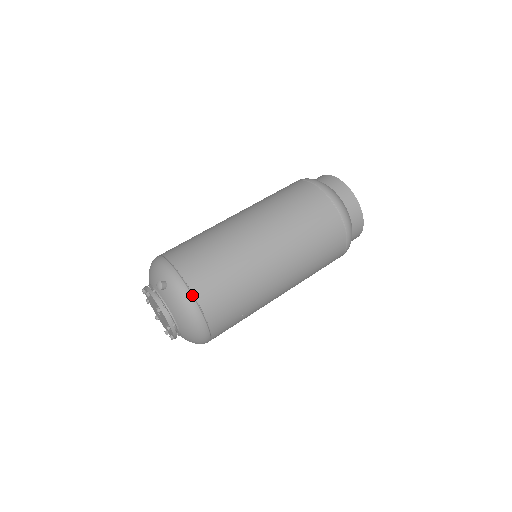
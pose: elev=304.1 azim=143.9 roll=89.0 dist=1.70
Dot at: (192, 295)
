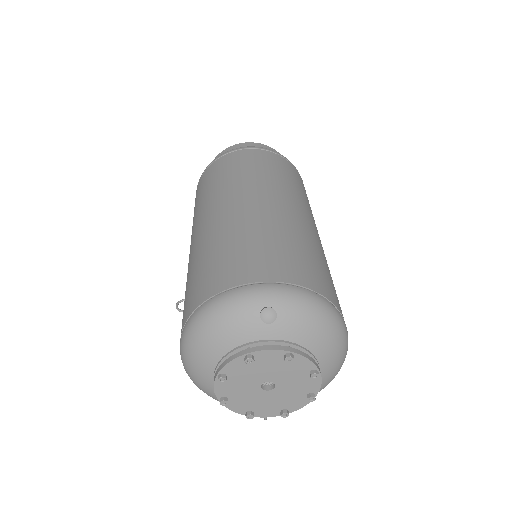
Dot at: (311, 291)
